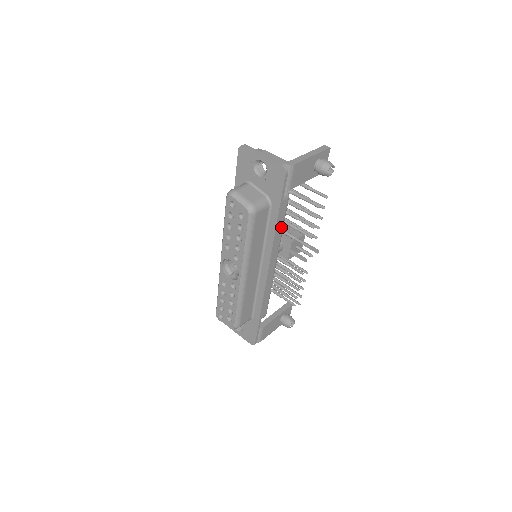
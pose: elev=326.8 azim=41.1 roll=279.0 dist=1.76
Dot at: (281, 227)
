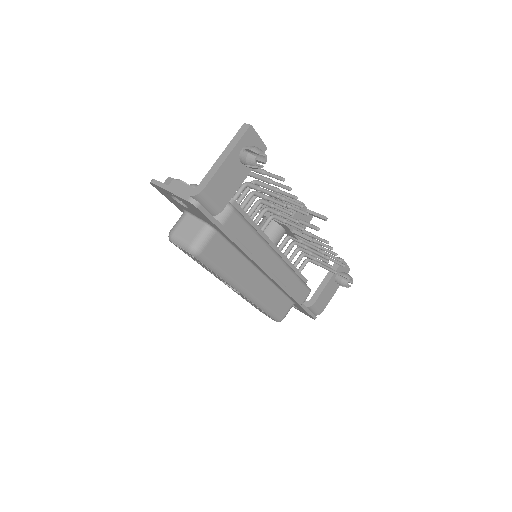
Dot at: (251, 234)
